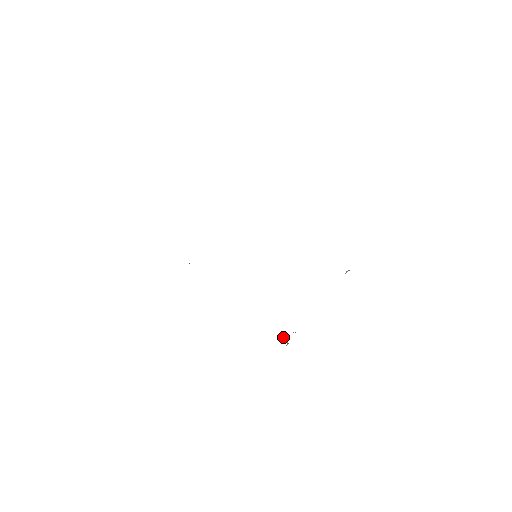
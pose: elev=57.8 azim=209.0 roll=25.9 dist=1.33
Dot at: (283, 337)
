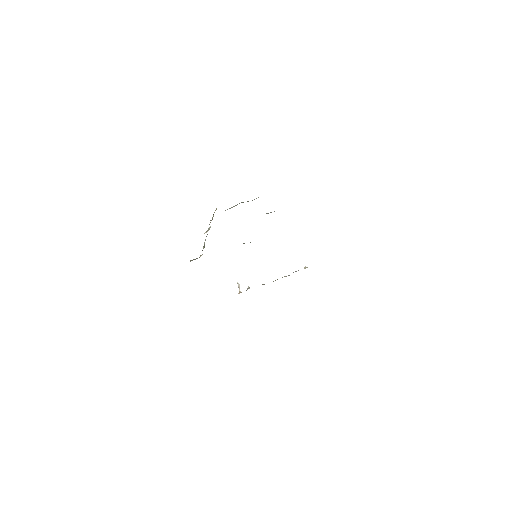
Dot at: (238, 283)
